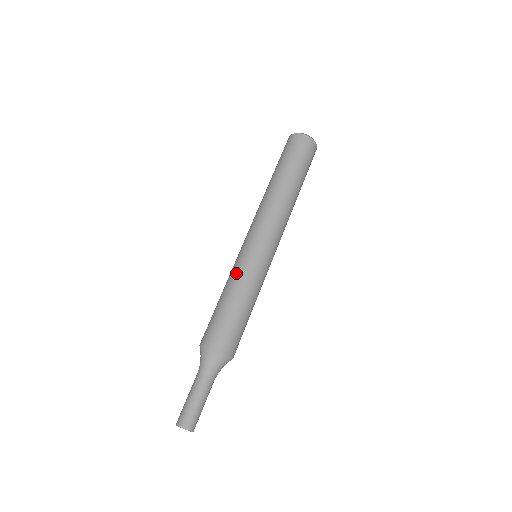
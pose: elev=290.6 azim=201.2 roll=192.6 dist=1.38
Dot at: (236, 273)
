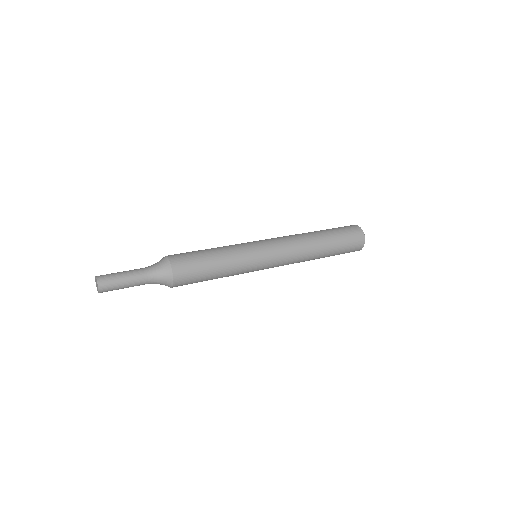
Dot at: occluded
